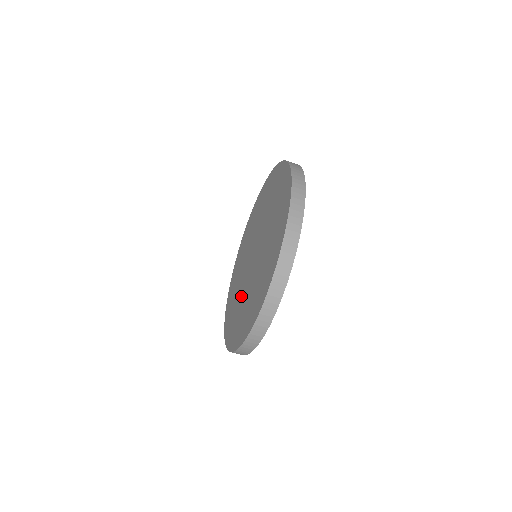
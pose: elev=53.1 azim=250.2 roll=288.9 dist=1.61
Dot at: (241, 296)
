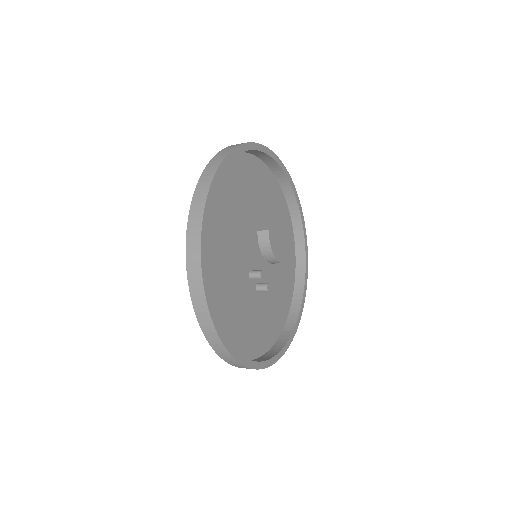
Dot at: (265, 295)
